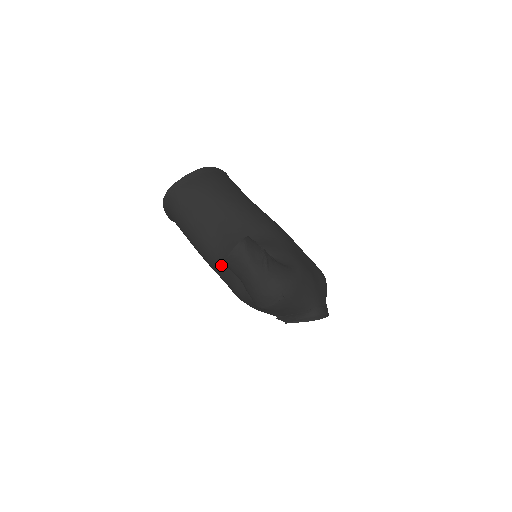
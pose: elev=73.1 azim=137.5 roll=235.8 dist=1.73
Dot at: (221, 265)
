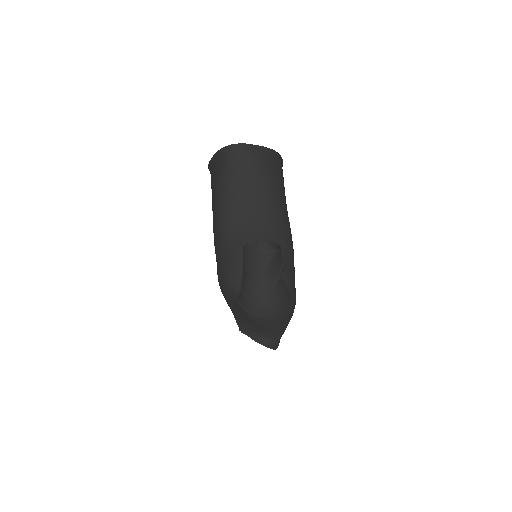
Dot at: (230, 243)
